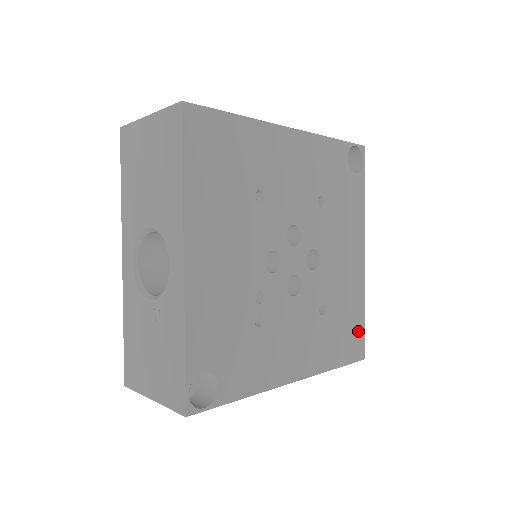
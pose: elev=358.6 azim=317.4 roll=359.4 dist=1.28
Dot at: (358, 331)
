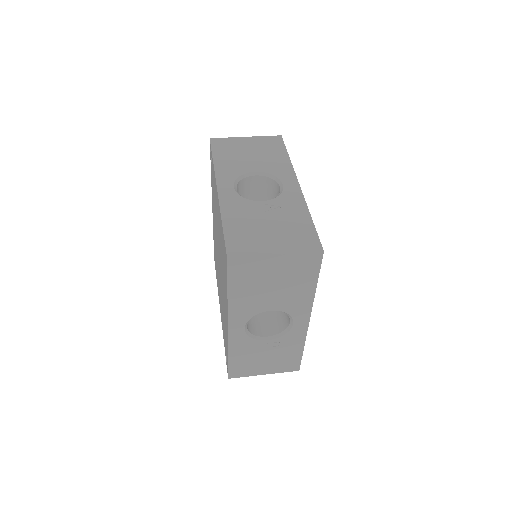
Dot at: occluded
